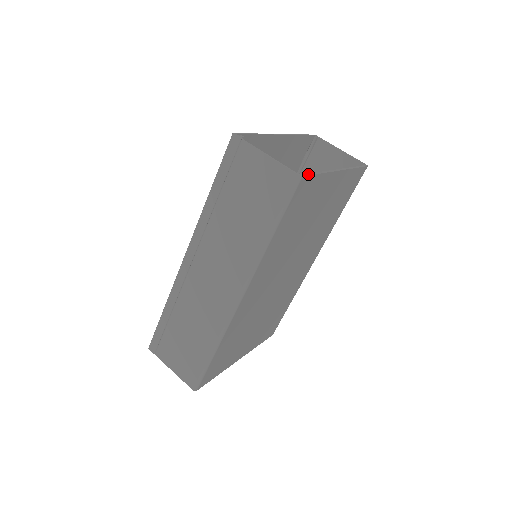
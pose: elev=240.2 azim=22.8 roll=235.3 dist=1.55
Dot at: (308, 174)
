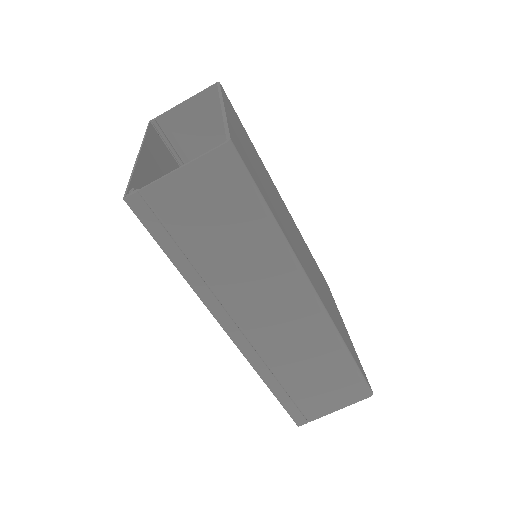
Dot at: (226, 133)
